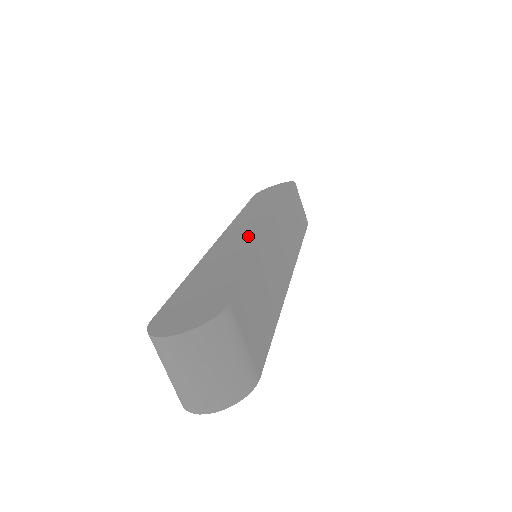
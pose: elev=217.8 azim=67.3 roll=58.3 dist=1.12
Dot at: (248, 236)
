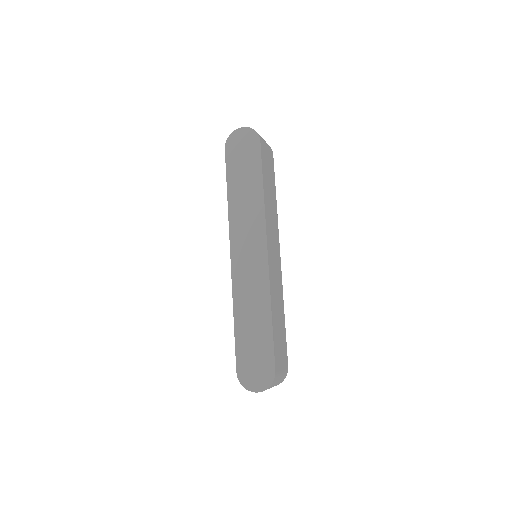
Dot at: (255, 271)
